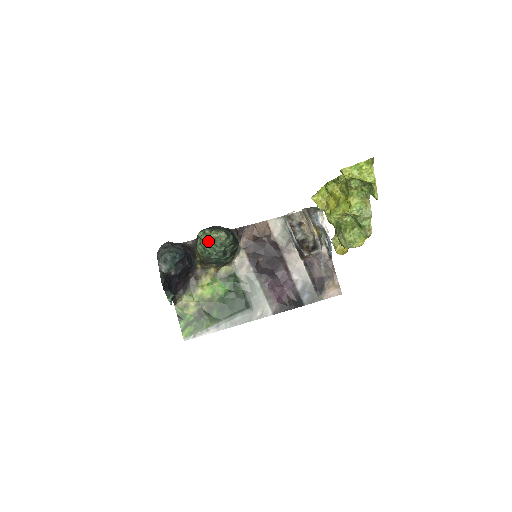
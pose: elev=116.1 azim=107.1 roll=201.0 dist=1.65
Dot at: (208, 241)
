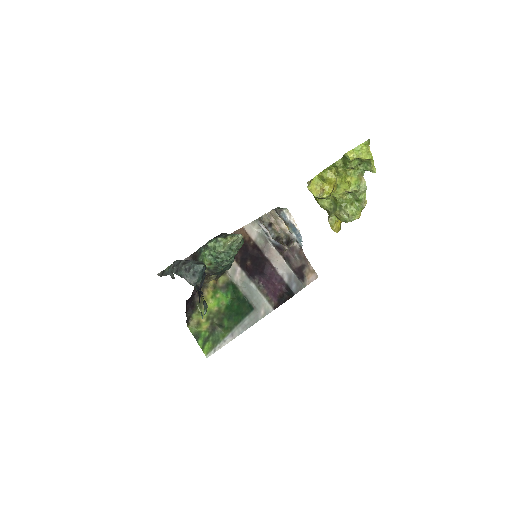
Dot at: (226, 247)
